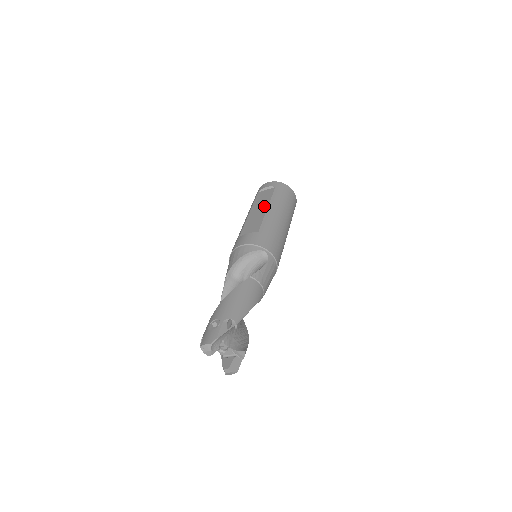
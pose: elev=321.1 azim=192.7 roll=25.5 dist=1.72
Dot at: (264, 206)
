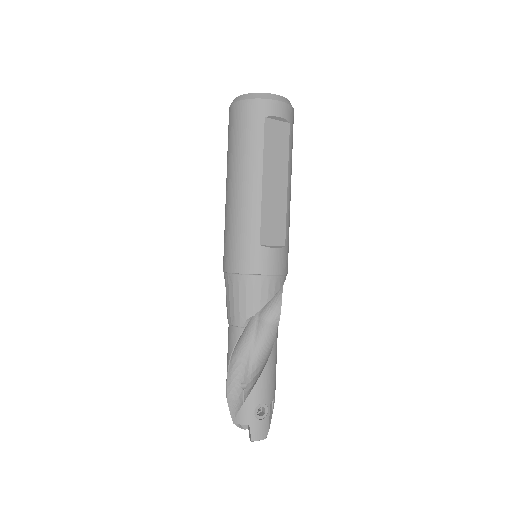
Dot at: (283, 176)
